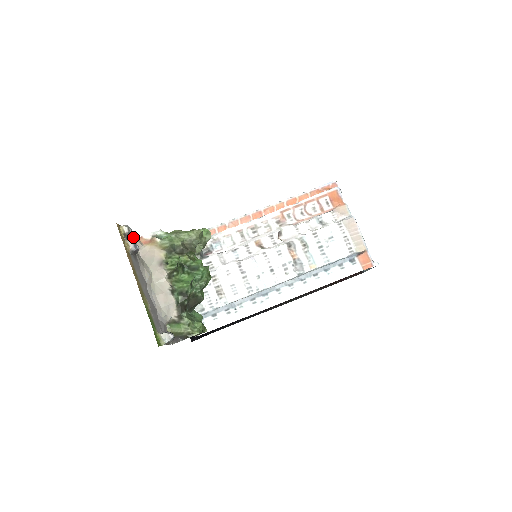
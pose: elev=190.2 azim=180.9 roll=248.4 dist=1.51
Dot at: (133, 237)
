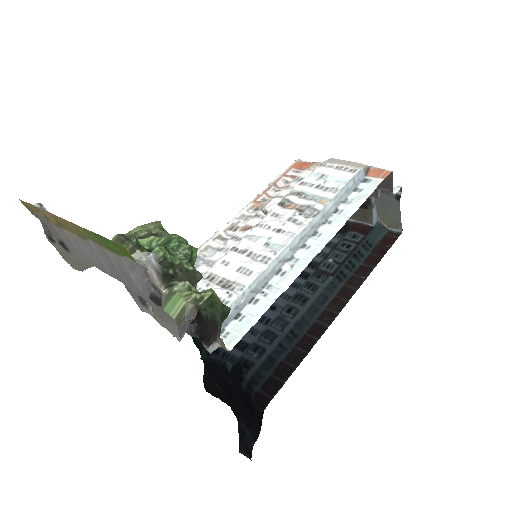
Dot at: (64, 258)
